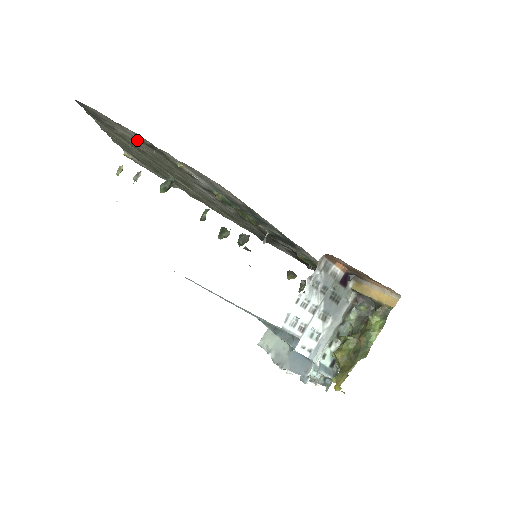
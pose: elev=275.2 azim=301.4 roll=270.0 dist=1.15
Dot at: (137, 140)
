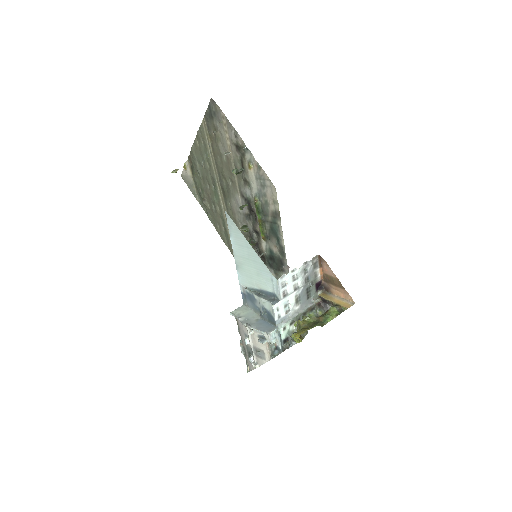
Dot at: (229, 142)
